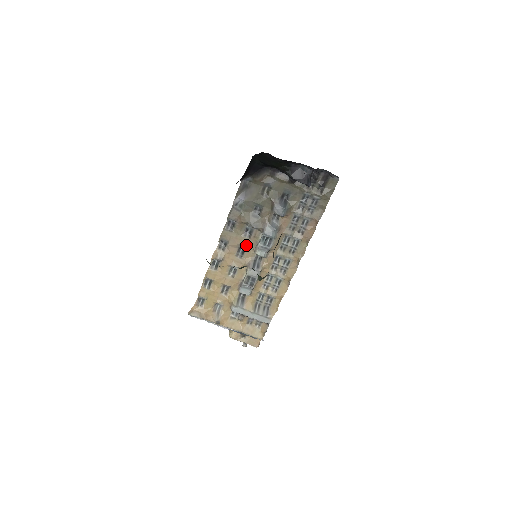
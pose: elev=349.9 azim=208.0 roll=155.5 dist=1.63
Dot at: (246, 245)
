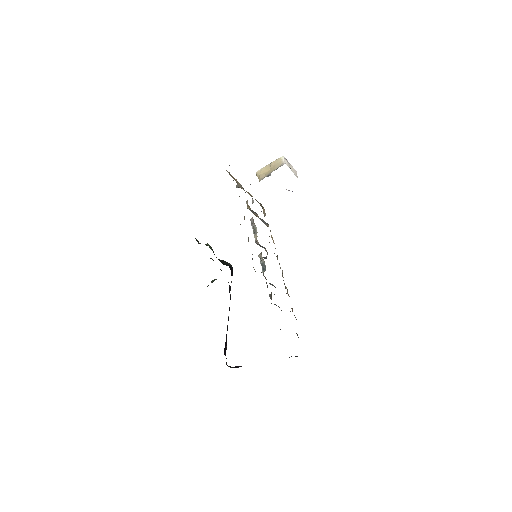
Dot at: occluded
